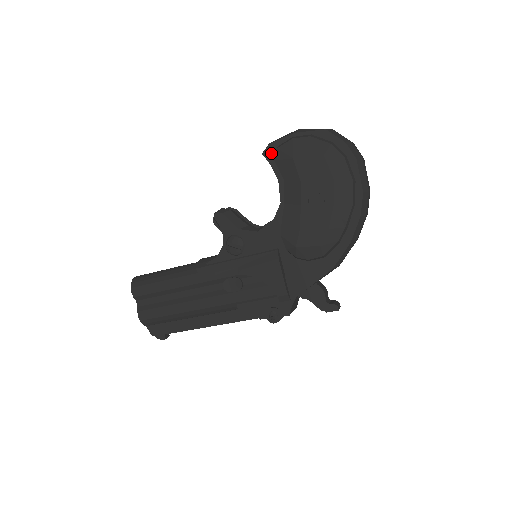
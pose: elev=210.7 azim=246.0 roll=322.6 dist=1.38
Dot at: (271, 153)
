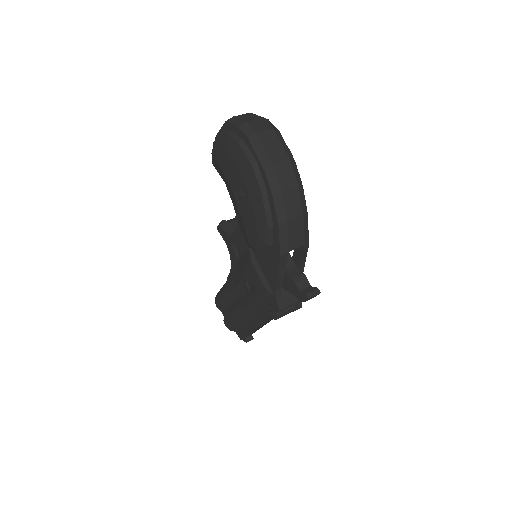
Dot at: occluded
